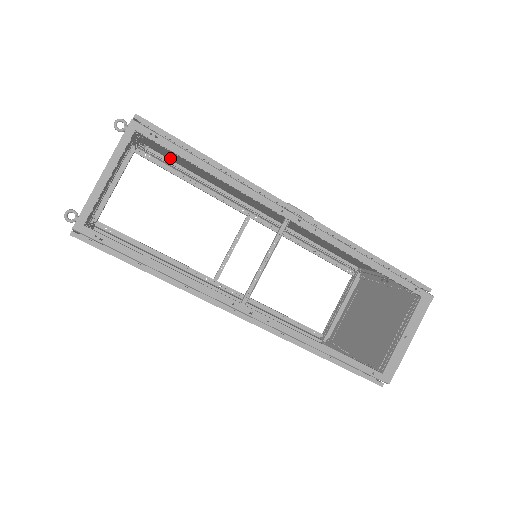
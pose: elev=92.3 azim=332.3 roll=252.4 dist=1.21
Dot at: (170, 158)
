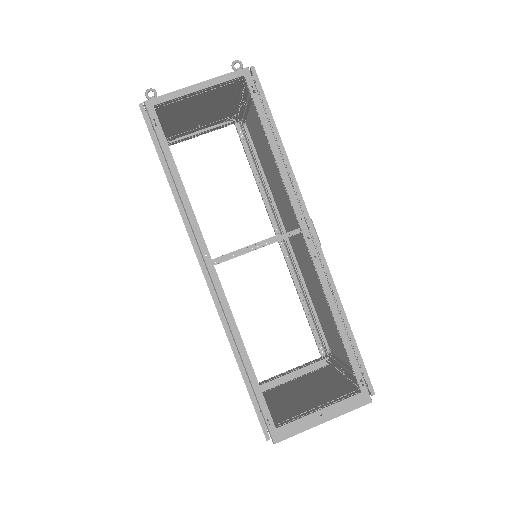
Dot at: (255, 144)
